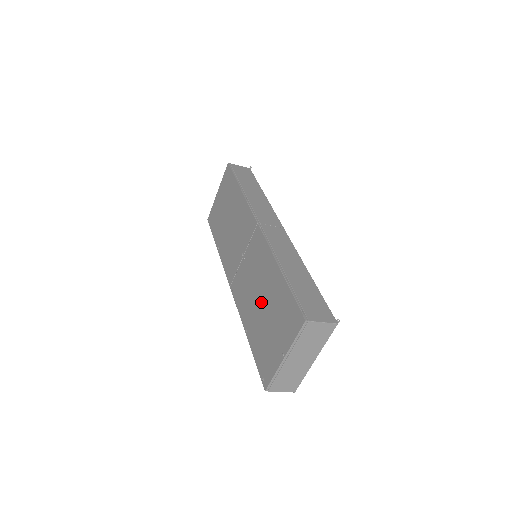
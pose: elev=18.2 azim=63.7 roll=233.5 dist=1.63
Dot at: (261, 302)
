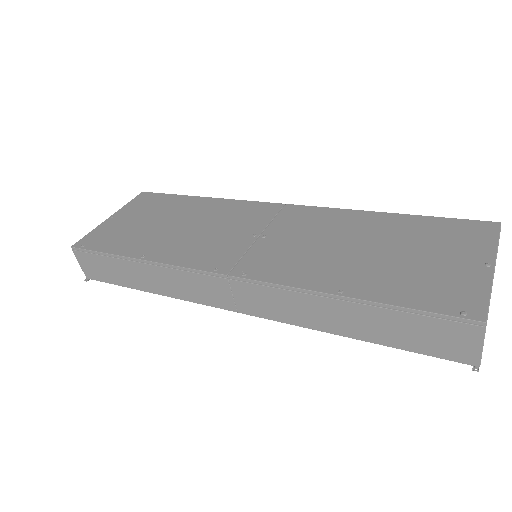
Dot at: (365, 249)
